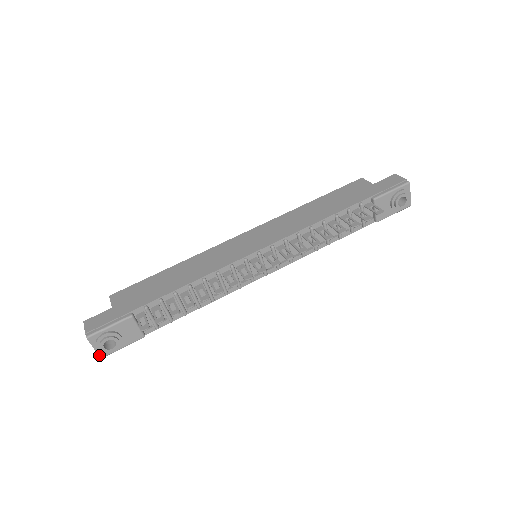
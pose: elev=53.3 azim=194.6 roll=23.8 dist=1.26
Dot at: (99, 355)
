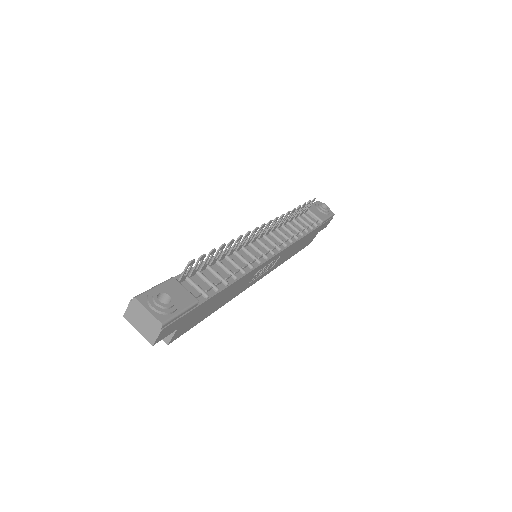
Dot at: (158, 320)
